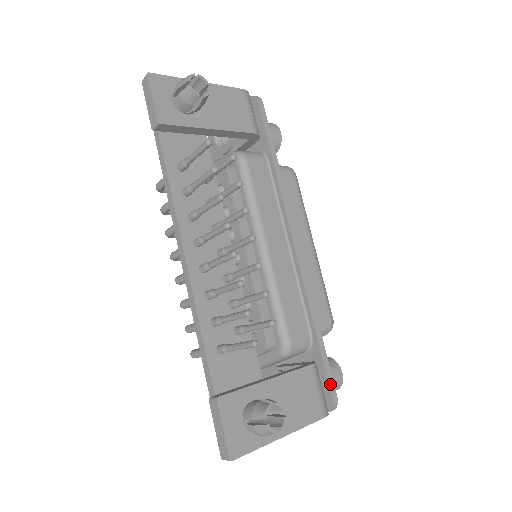
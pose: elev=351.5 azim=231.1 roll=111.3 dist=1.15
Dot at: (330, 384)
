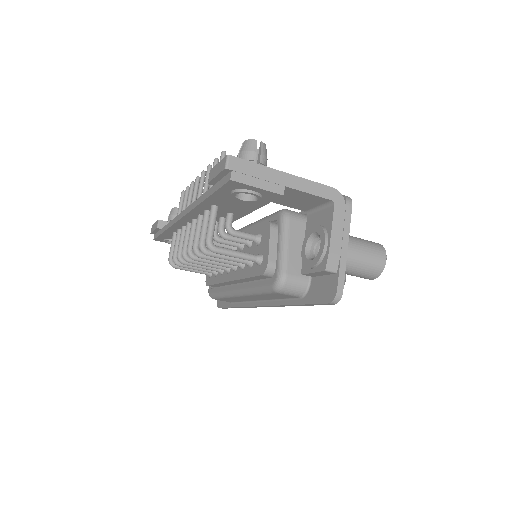
Dot at: occluded
